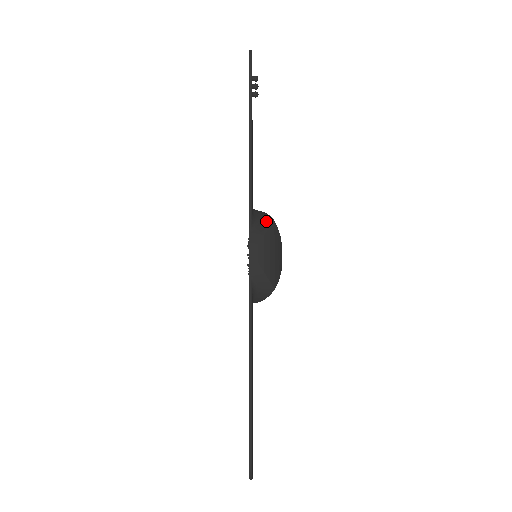
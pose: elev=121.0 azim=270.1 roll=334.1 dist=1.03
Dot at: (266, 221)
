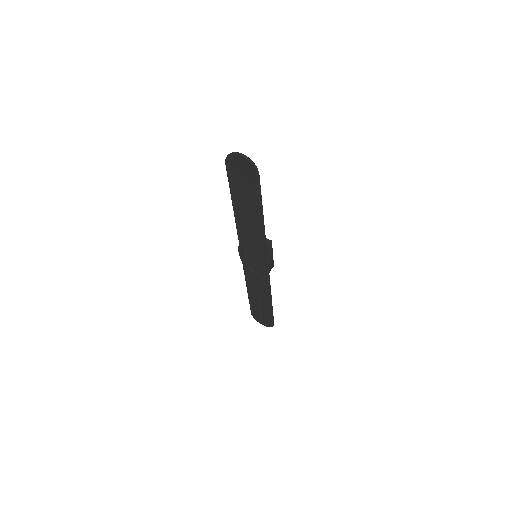
Dot at: (269, 244)
